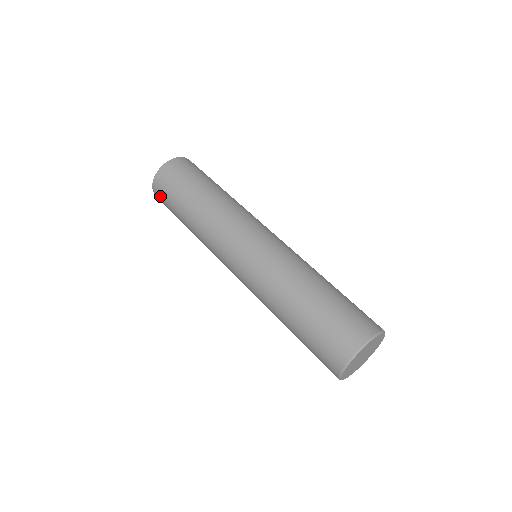
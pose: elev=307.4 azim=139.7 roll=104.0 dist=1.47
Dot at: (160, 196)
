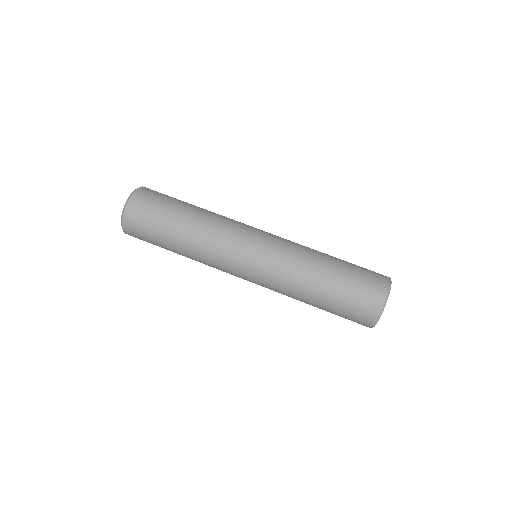
Dot at: (135, 232)
